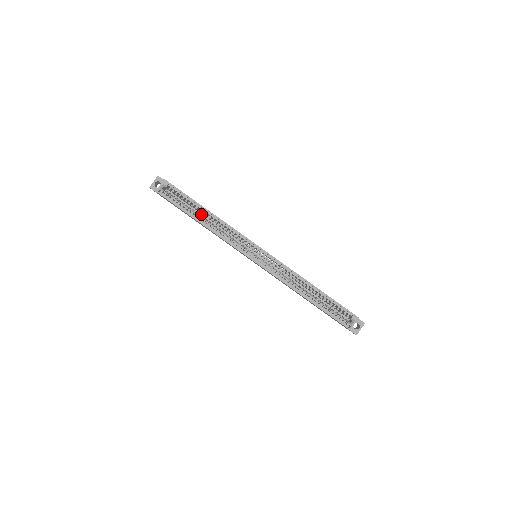
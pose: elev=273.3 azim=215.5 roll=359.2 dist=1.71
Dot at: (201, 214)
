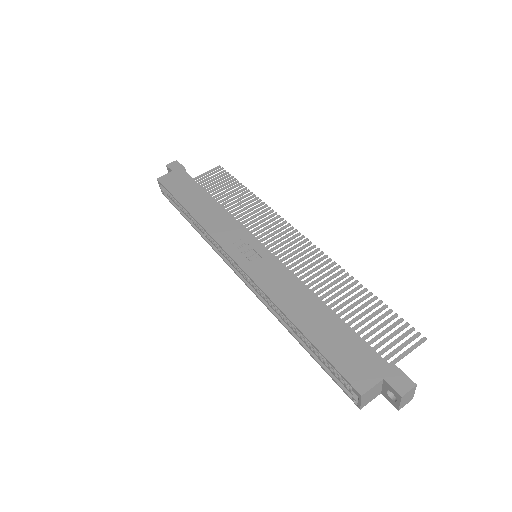
Dot at: occluded
